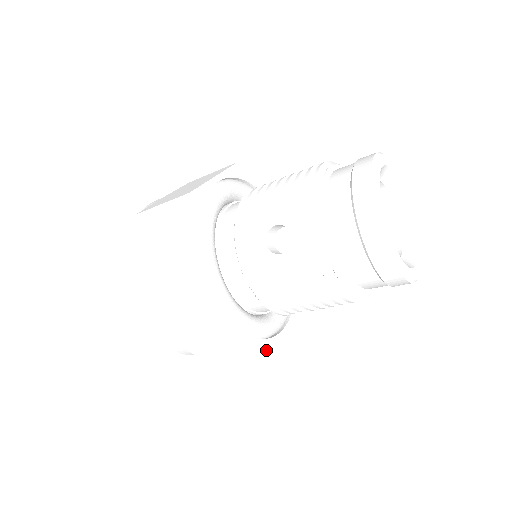
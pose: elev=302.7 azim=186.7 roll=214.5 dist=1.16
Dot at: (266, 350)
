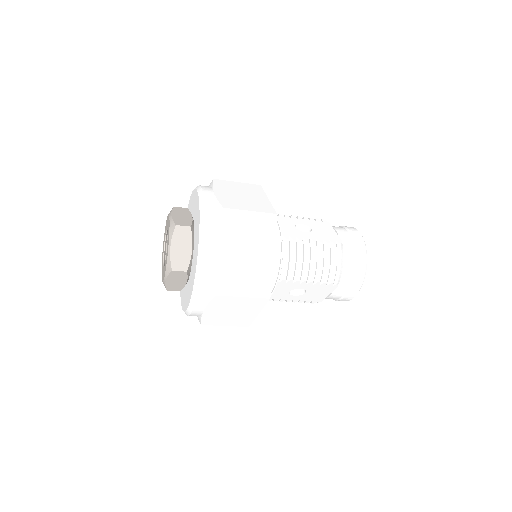
Dot at: (270, 289)
